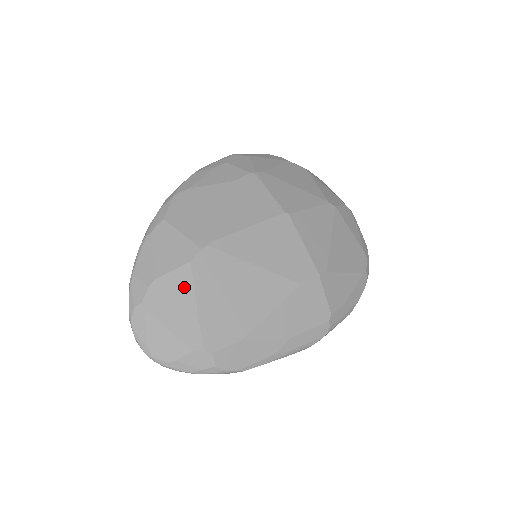
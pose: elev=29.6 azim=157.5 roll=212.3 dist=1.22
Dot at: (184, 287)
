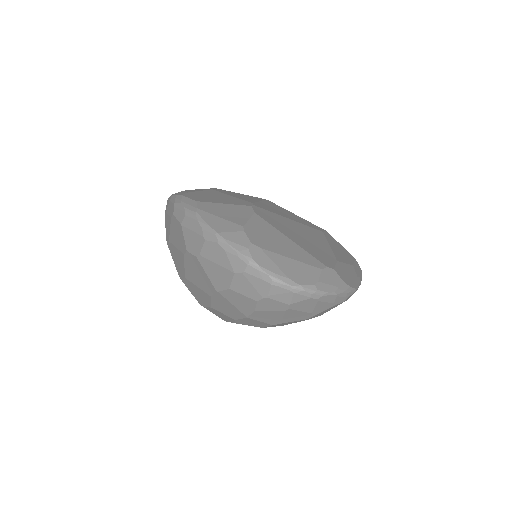
Dot at: (269, 229)
